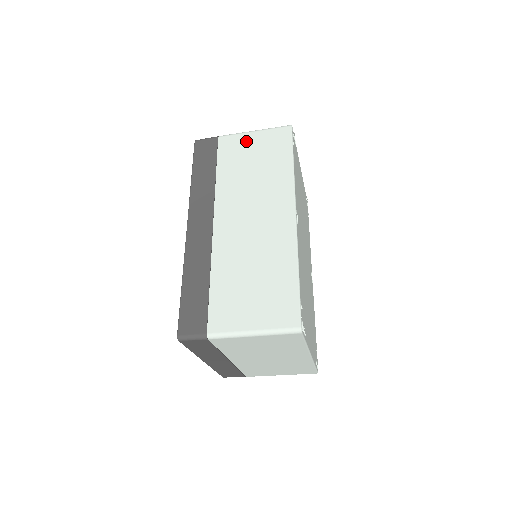
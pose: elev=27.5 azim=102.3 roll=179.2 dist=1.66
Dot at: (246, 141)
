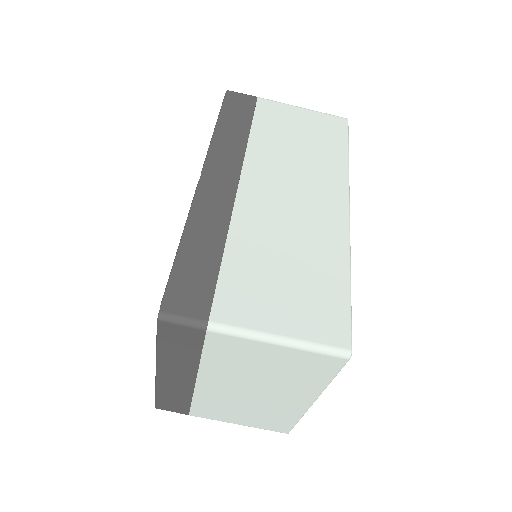
Dot at: (292, 113)
